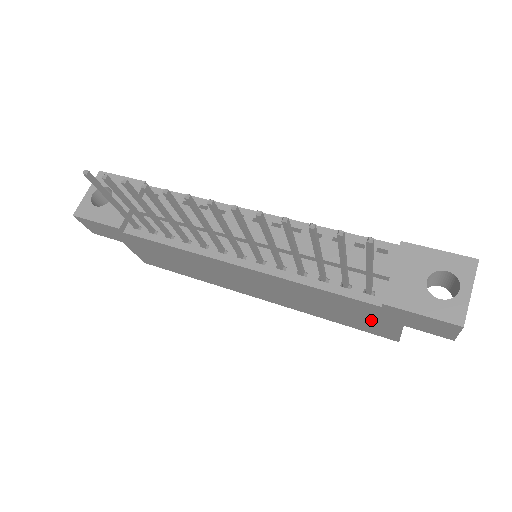
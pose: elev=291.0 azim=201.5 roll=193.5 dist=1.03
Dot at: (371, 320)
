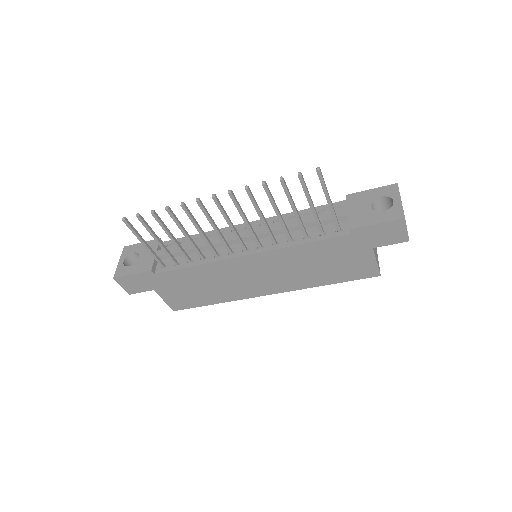
Dot at: (352, 259)
